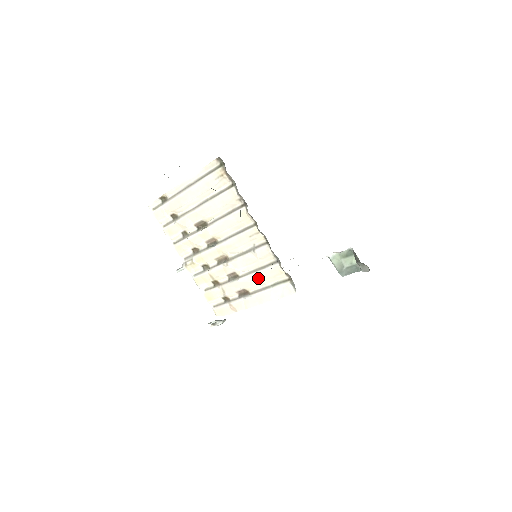
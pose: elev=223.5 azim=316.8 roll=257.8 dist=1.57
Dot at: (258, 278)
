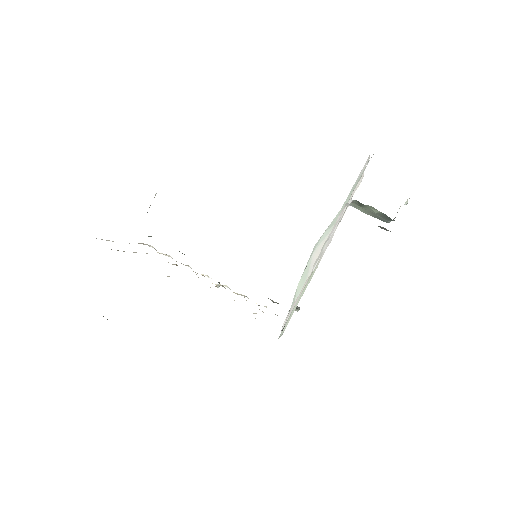
Dot at: occluded
